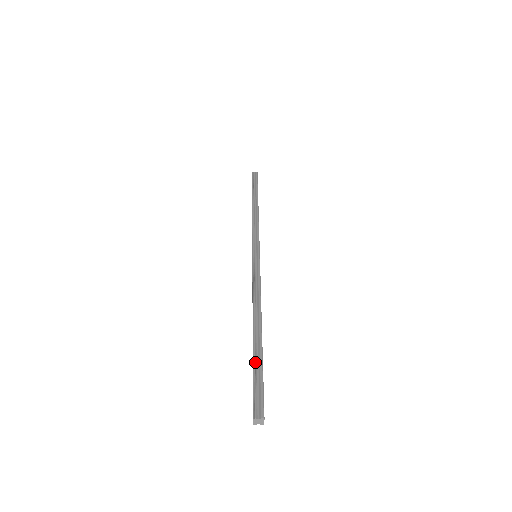
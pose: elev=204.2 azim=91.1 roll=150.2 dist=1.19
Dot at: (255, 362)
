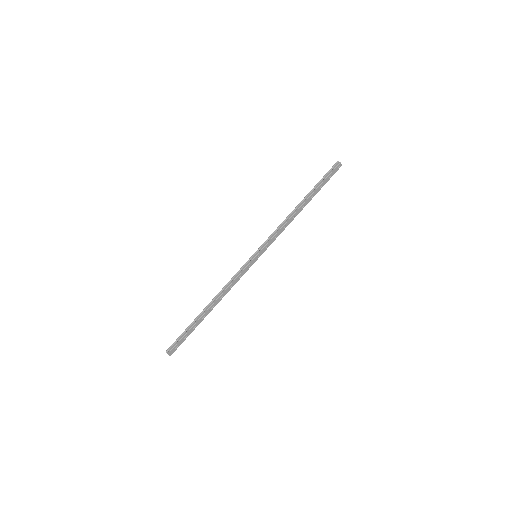
Dot at: (188, 327)
